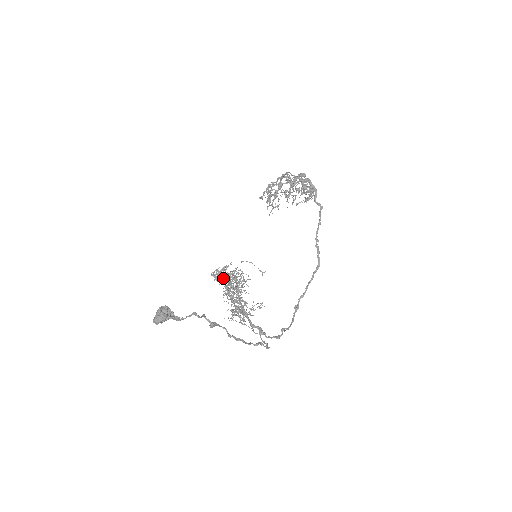
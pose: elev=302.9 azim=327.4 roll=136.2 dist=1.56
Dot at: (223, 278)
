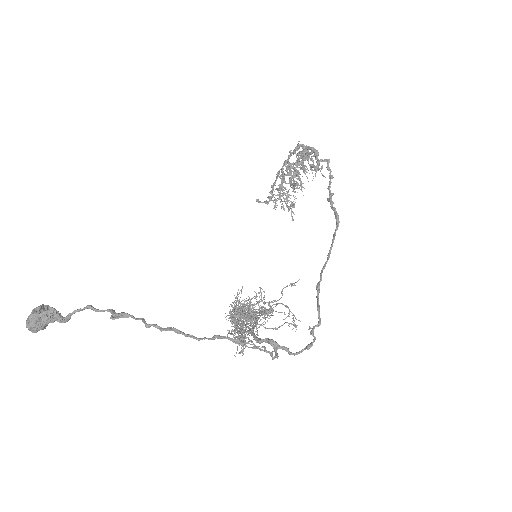
Dot at: occluded
